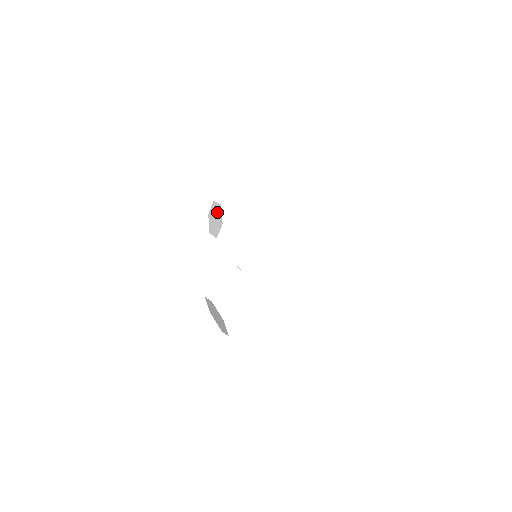
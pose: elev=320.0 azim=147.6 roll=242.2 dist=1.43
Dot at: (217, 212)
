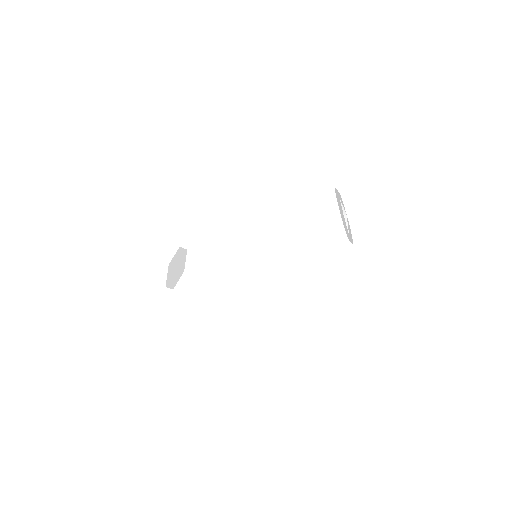
Dot at: (173, 266)
